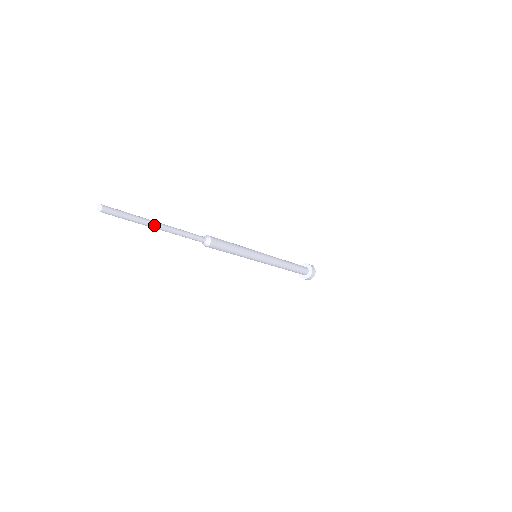
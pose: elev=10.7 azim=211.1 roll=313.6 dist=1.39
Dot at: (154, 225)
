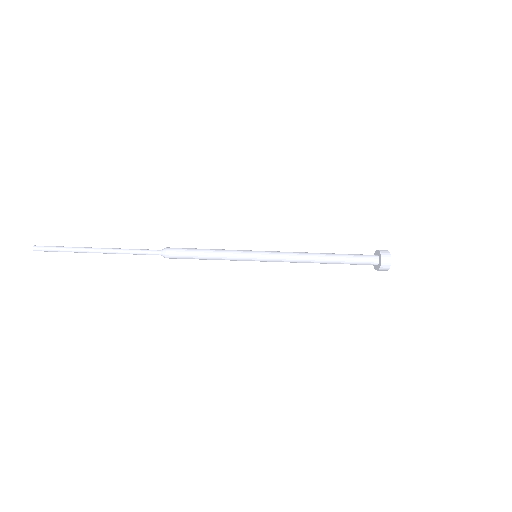
Dot at: (90, 251)
